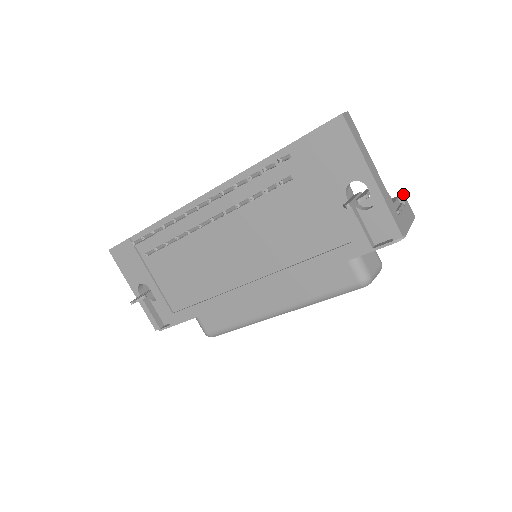
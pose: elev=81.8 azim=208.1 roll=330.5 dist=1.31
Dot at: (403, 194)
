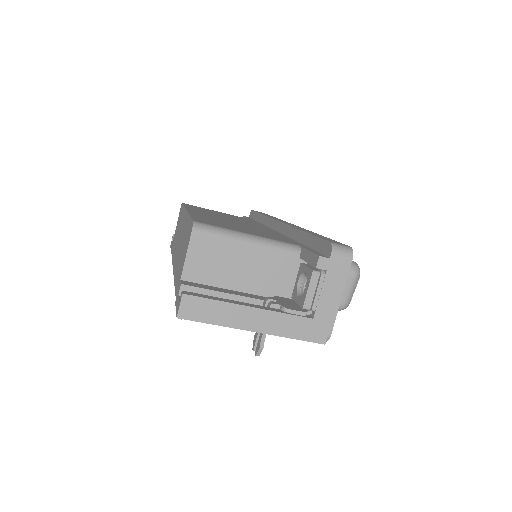
Dot at: (319, 256)
